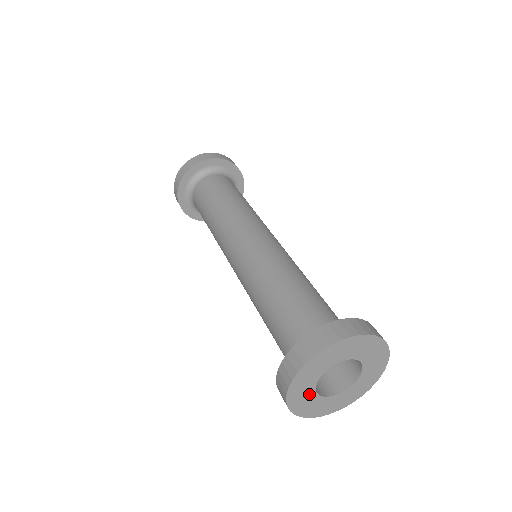
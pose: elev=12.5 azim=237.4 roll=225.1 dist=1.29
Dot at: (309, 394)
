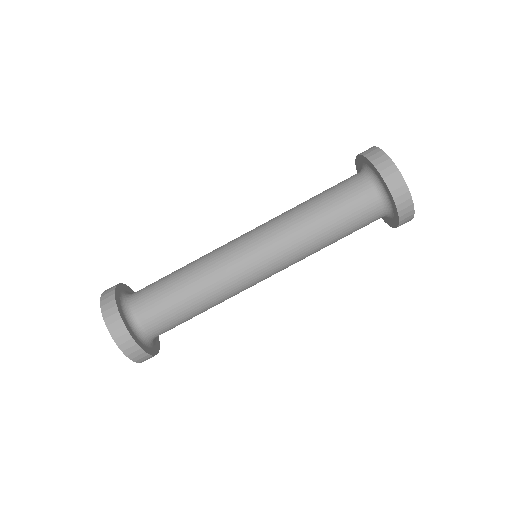
Dot at: occluded
